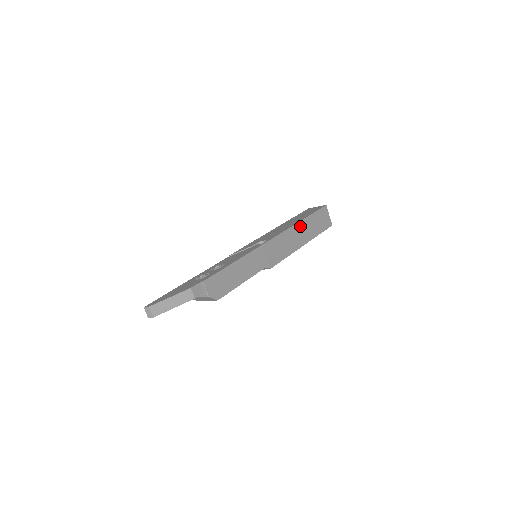
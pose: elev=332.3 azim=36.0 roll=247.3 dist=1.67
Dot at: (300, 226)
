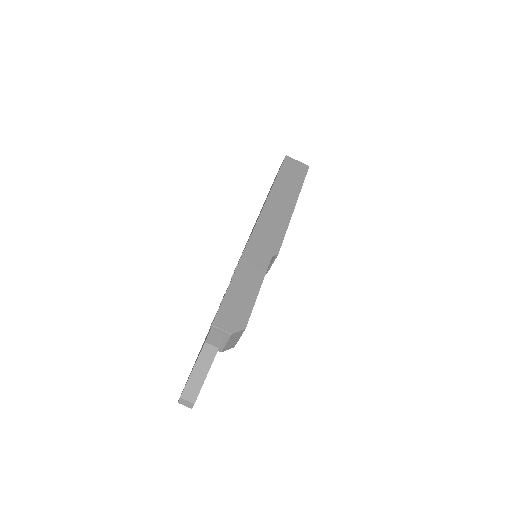
Dot at: (275, 193)
